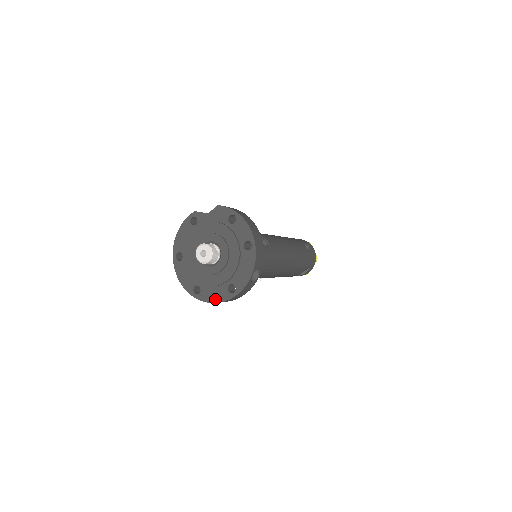
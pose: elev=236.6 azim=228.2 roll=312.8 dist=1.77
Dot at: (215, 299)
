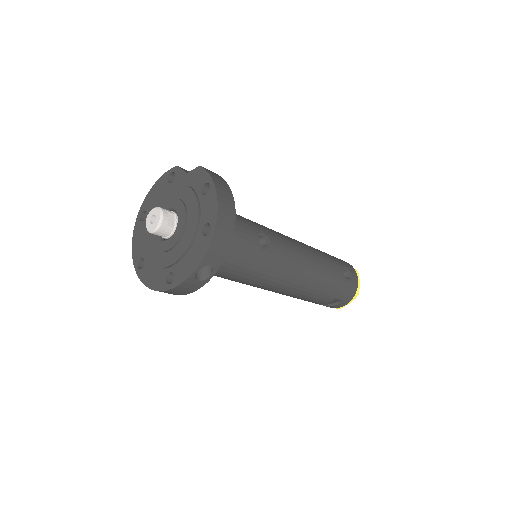
Dot at: (151, 283)
